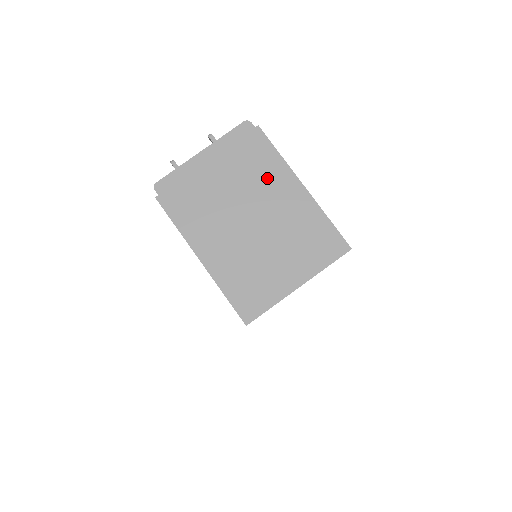
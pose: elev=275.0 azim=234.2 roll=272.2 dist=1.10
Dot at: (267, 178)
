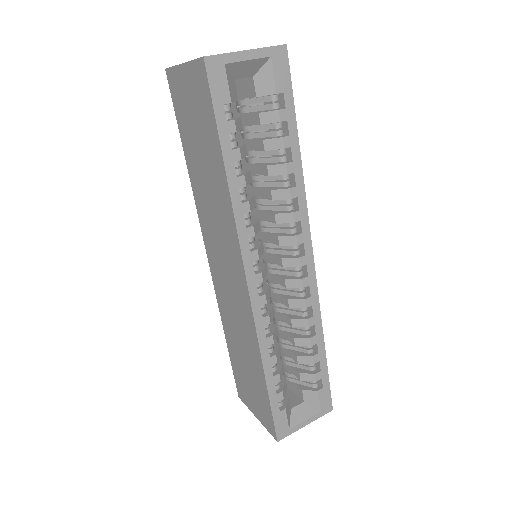
Dot at: occluded
